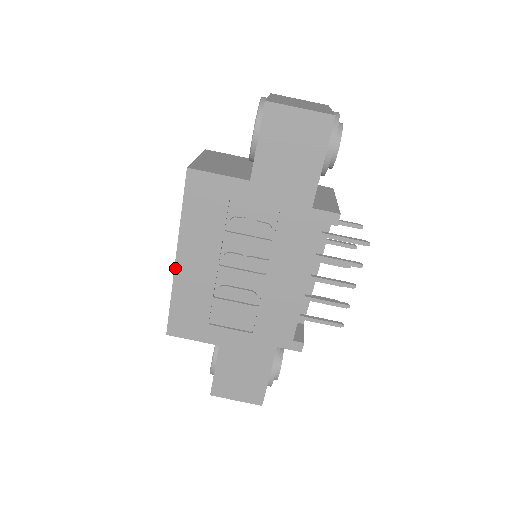
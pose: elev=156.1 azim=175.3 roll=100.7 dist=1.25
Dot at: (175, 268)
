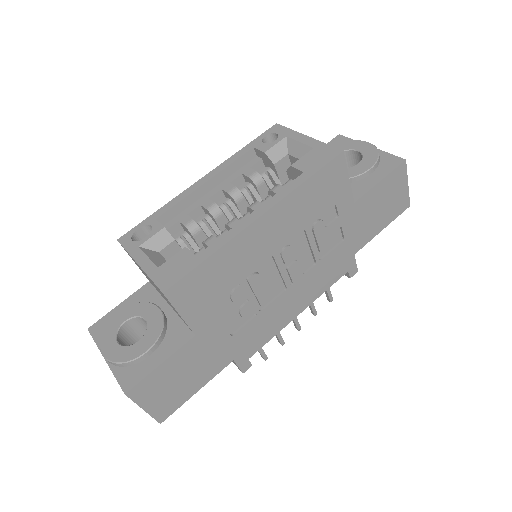
Dot at: (249, 226)
